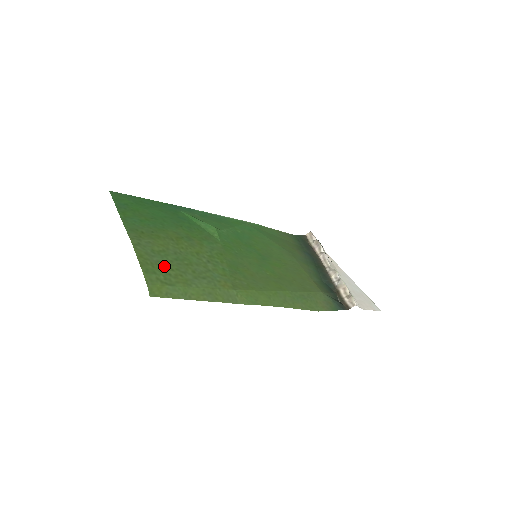
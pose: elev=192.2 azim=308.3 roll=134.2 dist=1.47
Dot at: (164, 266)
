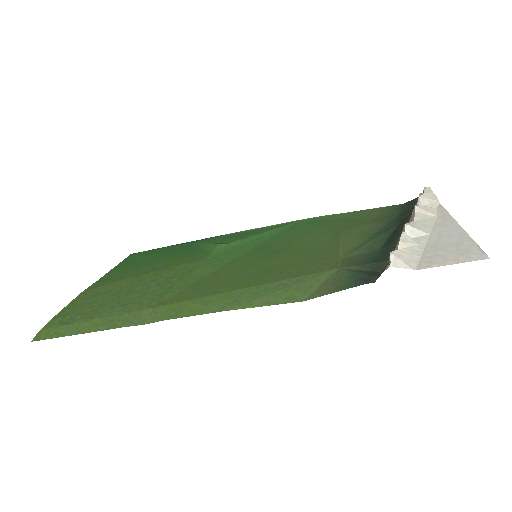
Dot at: (87, 306)
